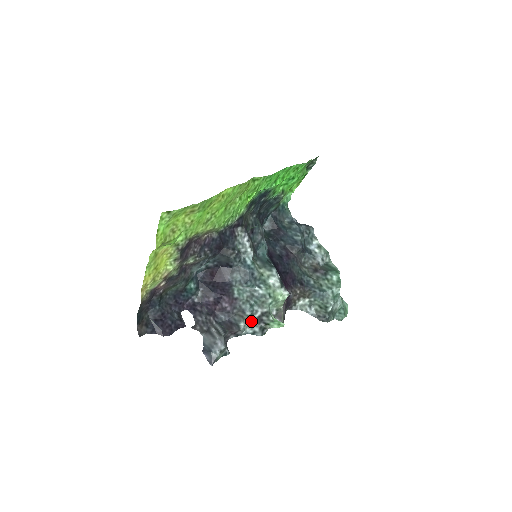
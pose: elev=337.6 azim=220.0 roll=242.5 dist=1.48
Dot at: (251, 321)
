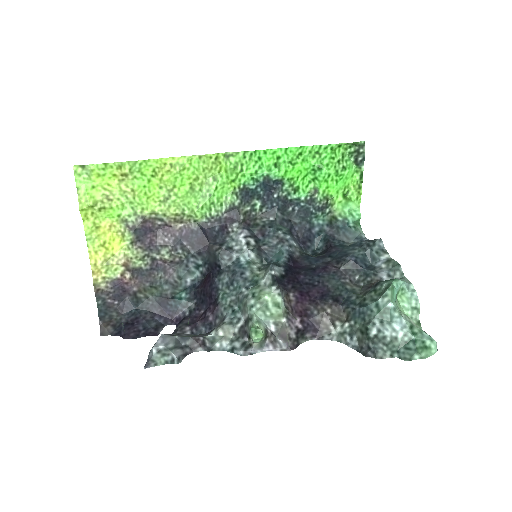
Dot at: (231, 333)
